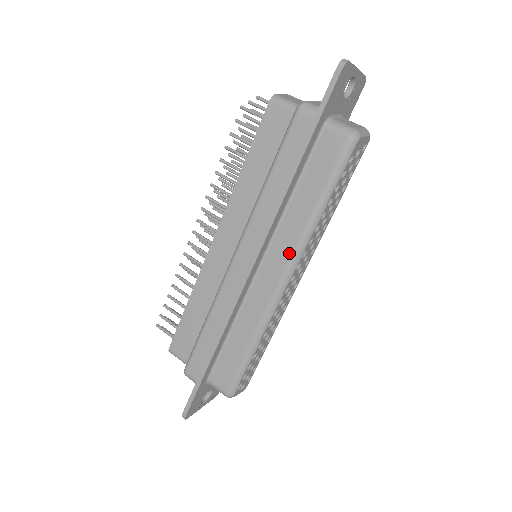
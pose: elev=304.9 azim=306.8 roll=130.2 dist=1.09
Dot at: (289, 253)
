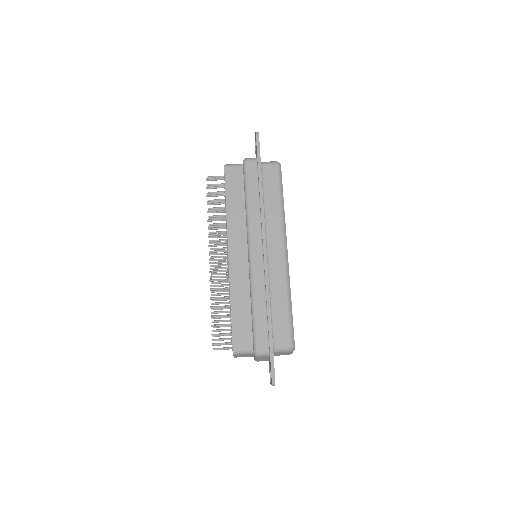
Dot at: (279, 233)
